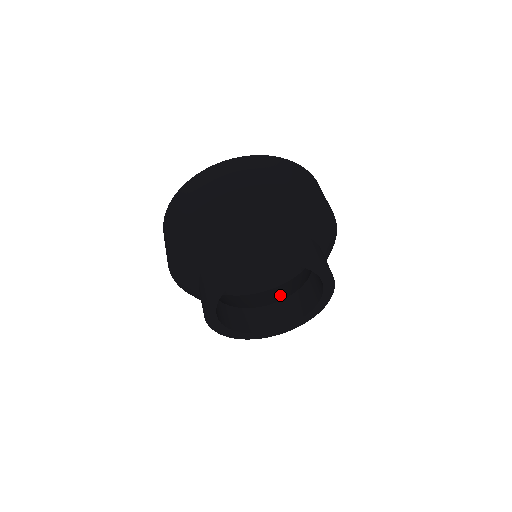
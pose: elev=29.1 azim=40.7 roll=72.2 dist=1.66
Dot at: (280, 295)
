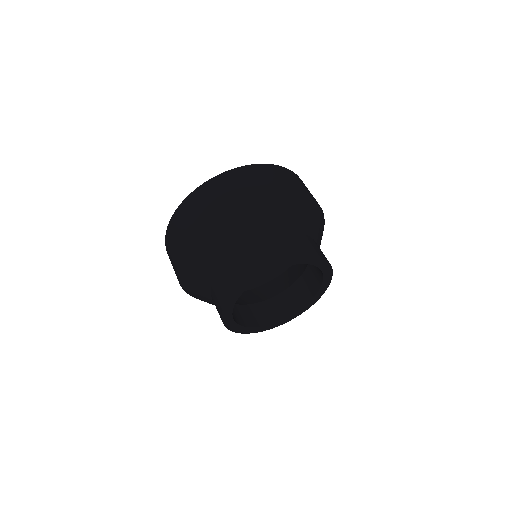
Dot at: (280, 286)
